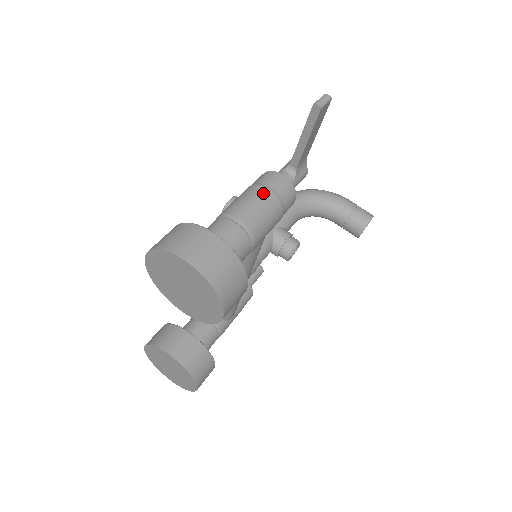
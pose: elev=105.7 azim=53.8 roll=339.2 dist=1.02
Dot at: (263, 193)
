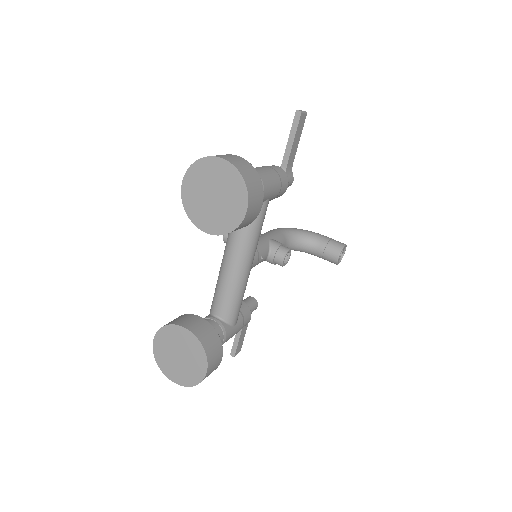
Dot at: (266, 167)
